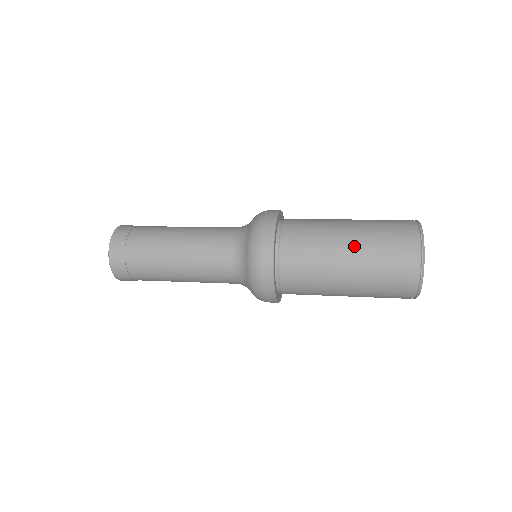
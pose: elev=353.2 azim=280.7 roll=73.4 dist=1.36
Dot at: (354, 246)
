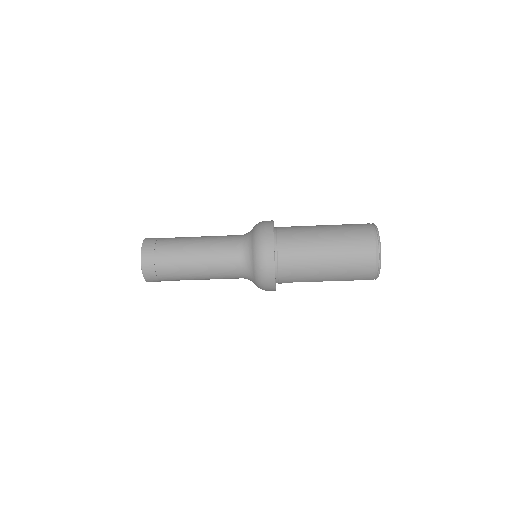
Dot at: occluded
